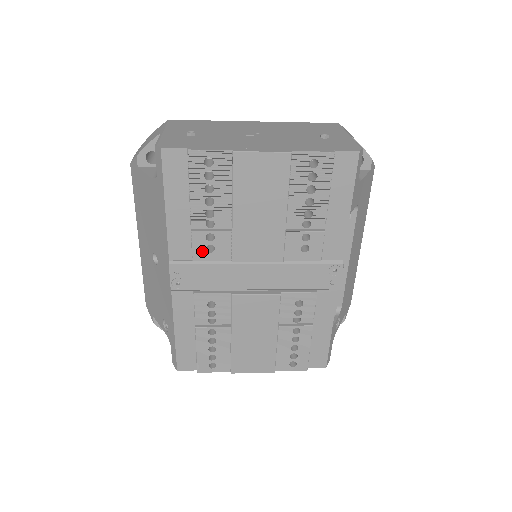
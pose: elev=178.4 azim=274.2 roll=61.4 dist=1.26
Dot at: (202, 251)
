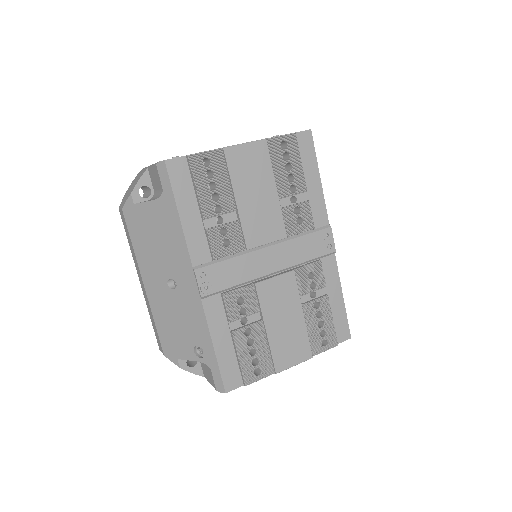
Dot at: (220, 247)
